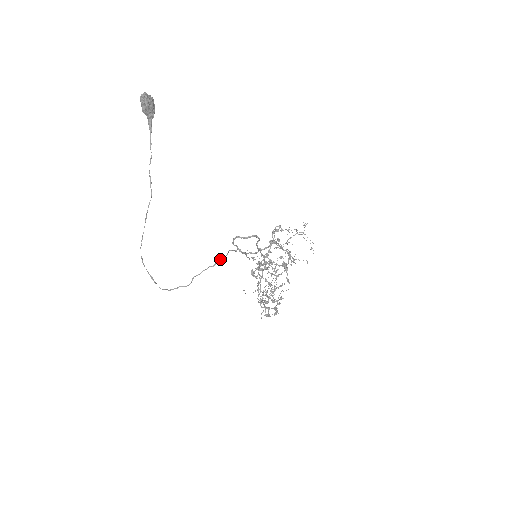
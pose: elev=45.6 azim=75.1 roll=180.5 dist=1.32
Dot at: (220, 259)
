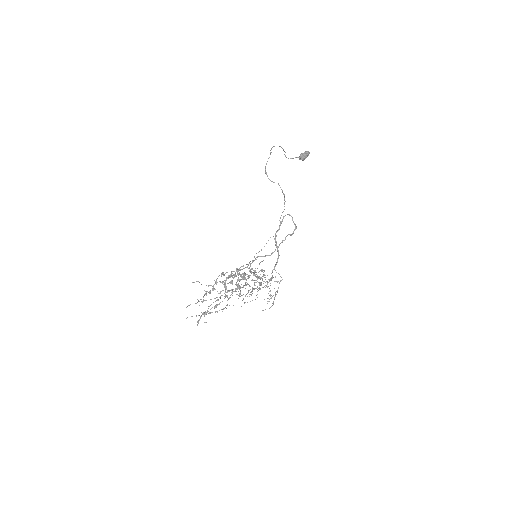
Dot at: occluded
